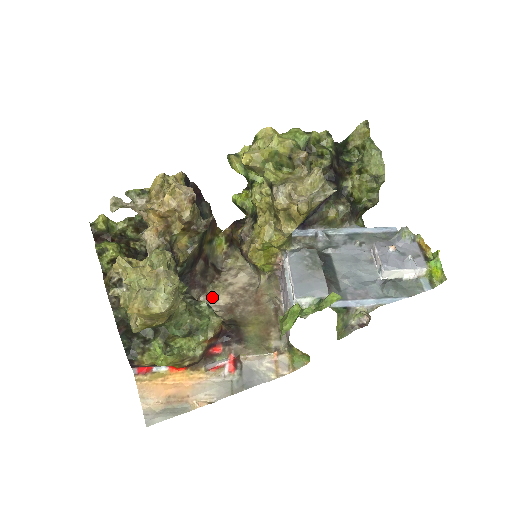
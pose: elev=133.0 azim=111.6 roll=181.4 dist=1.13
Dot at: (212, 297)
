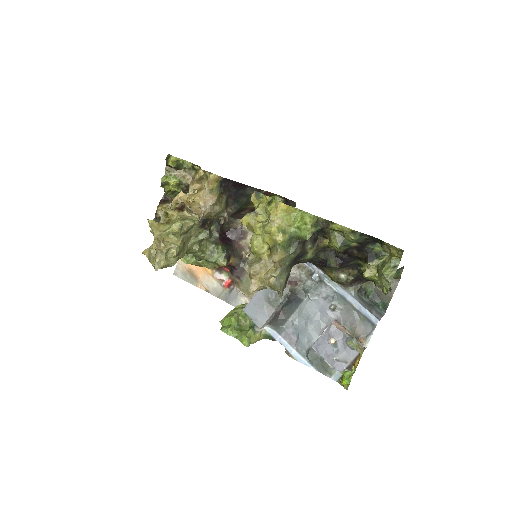
Dot at: occluded
